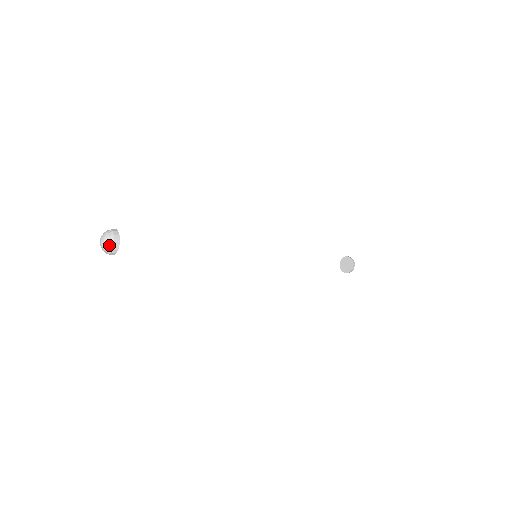
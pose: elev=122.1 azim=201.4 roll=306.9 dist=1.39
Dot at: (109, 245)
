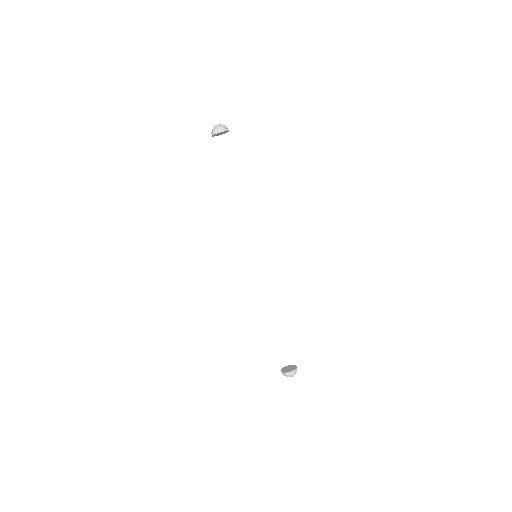
Dot at: (219, 127)
